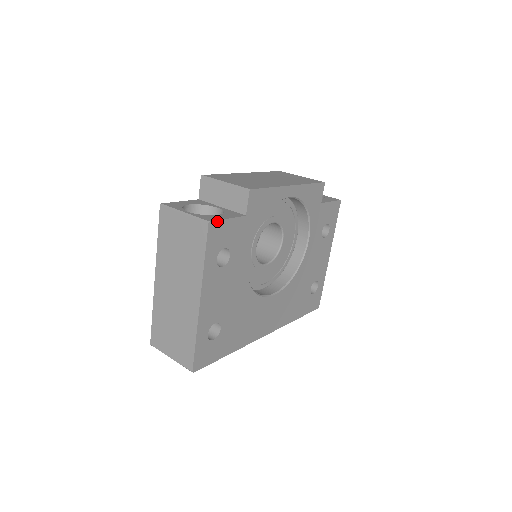
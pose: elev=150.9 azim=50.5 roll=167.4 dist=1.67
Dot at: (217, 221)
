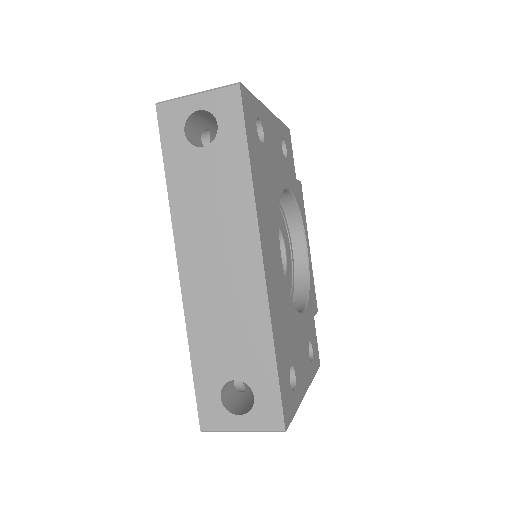
Dot at: occluded
